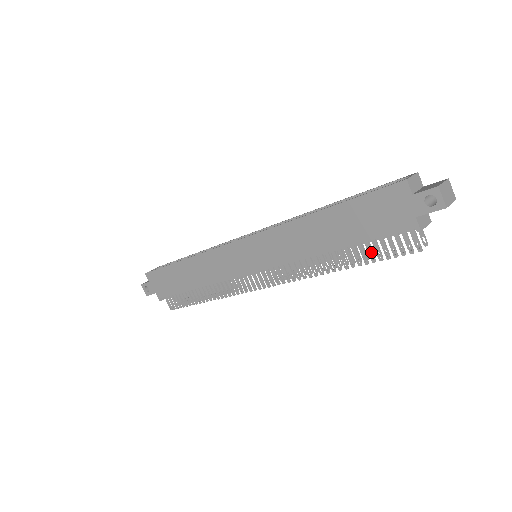
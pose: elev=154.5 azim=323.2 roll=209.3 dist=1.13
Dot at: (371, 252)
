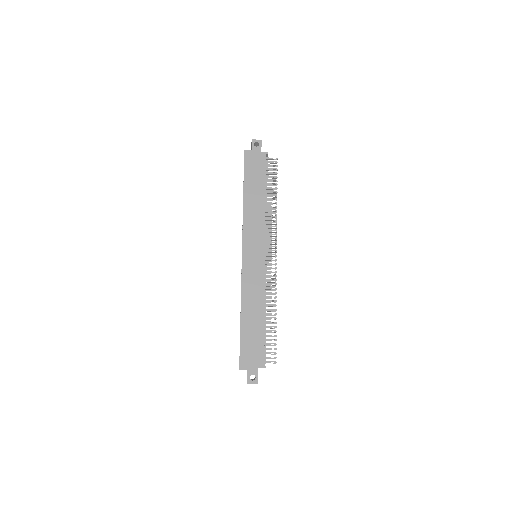
Dot at: (272, 180)
